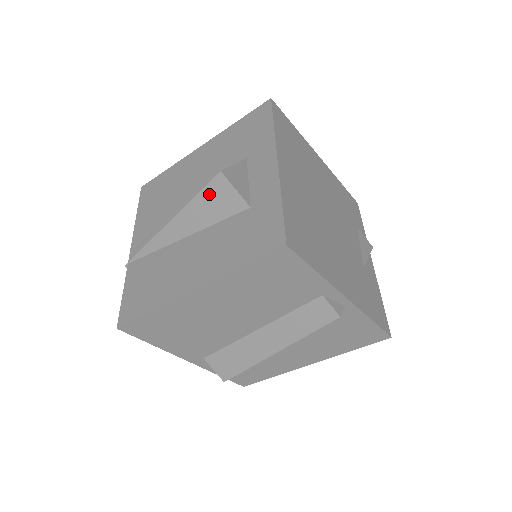
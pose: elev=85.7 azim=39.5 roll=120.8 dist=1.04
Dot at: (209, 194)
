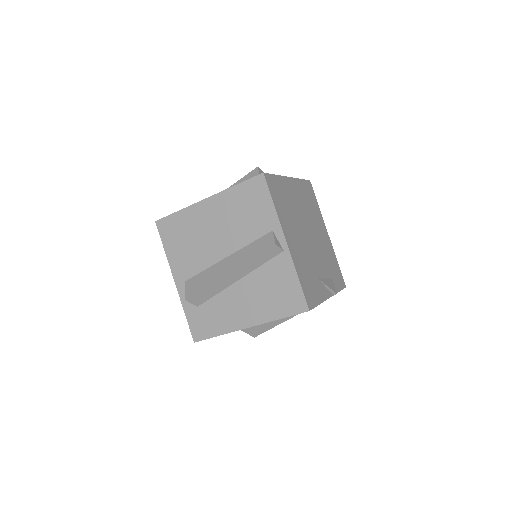
Dot at: (246, 178)
